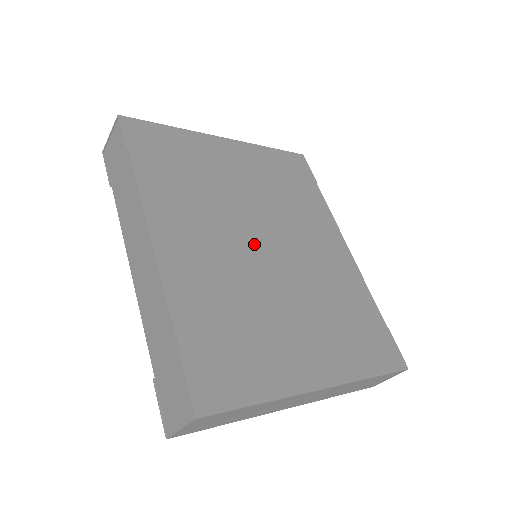
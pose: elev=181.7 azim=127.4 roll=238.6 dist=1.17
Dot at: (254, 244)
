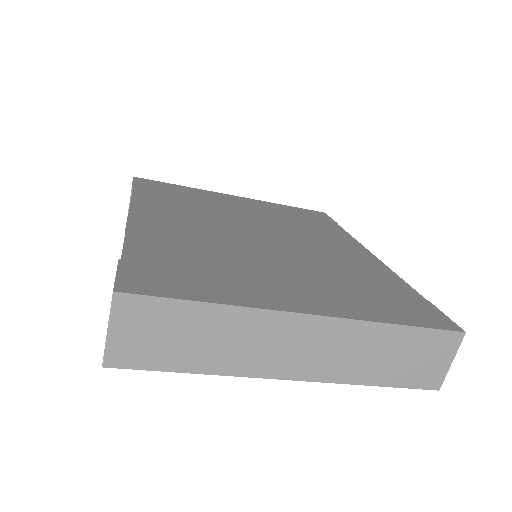
Dot at: (245, 234)
